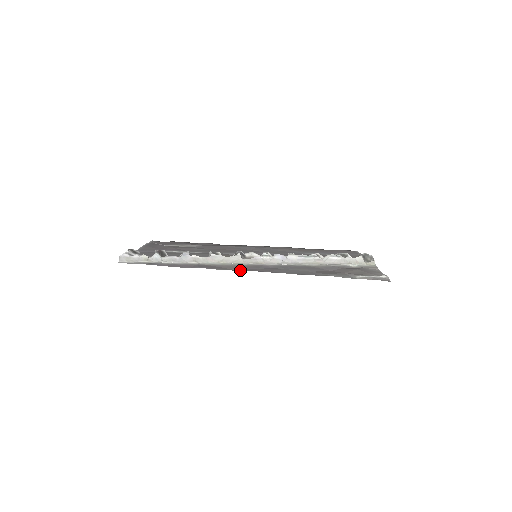
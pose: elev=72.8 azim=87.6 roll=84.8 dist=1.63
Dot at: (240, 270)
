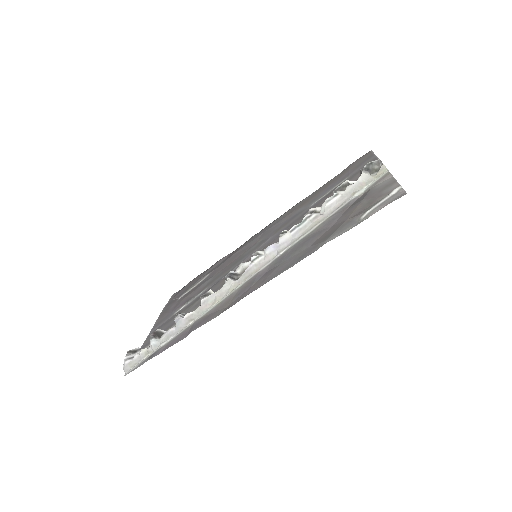
Dot at: (232, 304)
